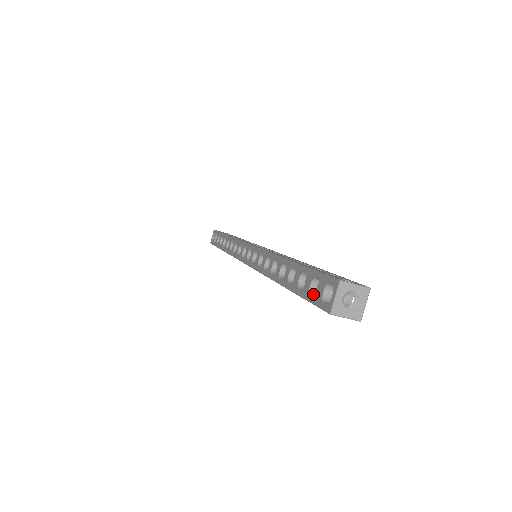
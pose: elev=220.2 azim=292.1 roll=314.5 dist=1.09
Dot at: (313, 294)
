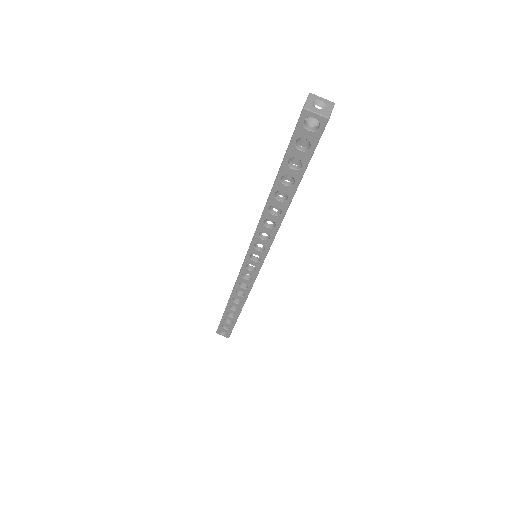
Dot at: (294, 139)
